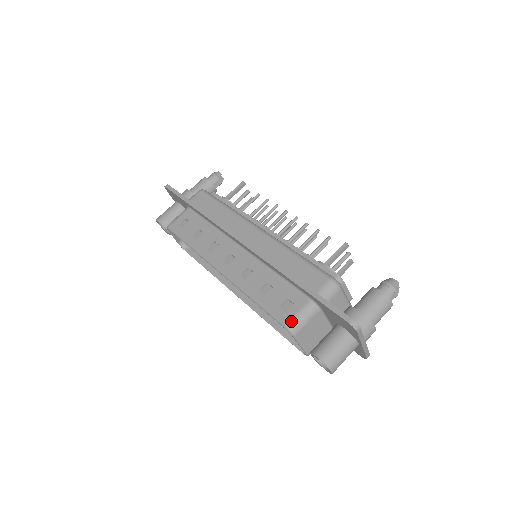
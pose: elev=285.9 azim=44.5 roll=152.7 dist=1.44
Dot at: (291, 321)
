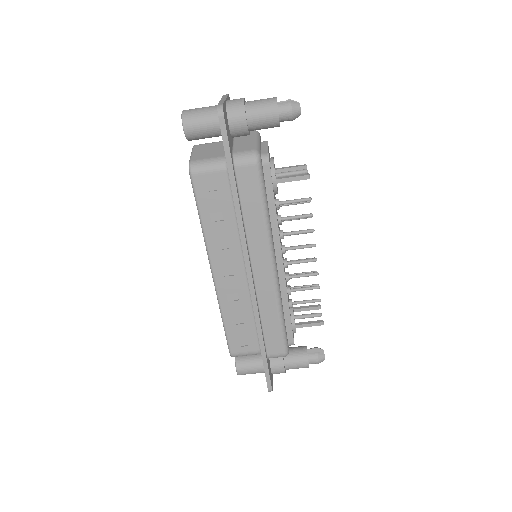
Dot at: (237, 354)
